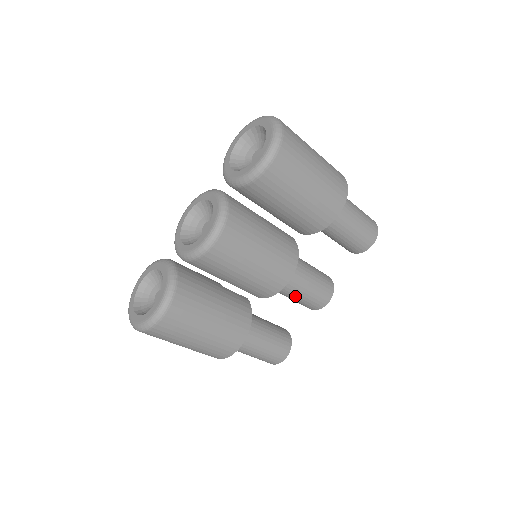
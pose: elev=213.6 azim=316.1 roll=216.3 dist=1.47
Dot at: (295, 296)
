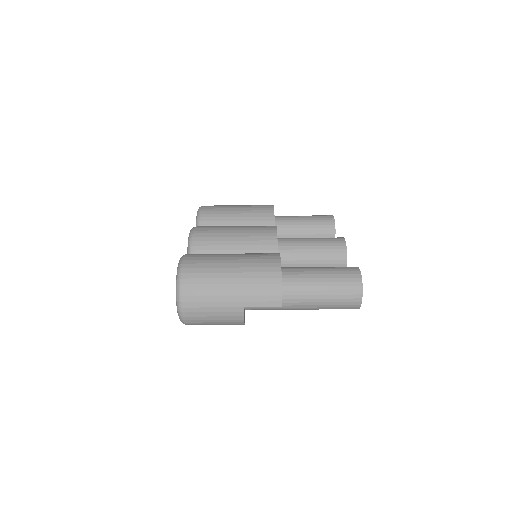
Dot at: (309, 248)
